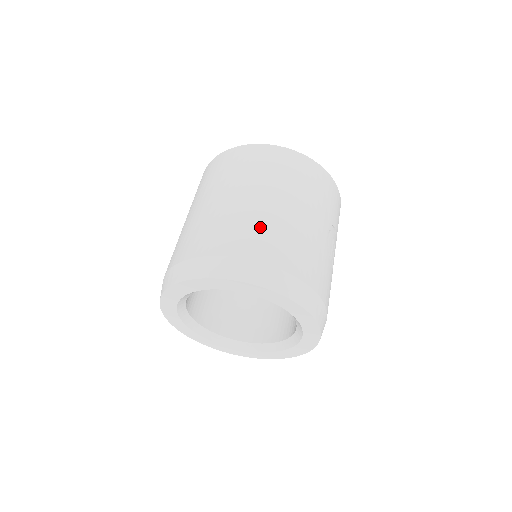
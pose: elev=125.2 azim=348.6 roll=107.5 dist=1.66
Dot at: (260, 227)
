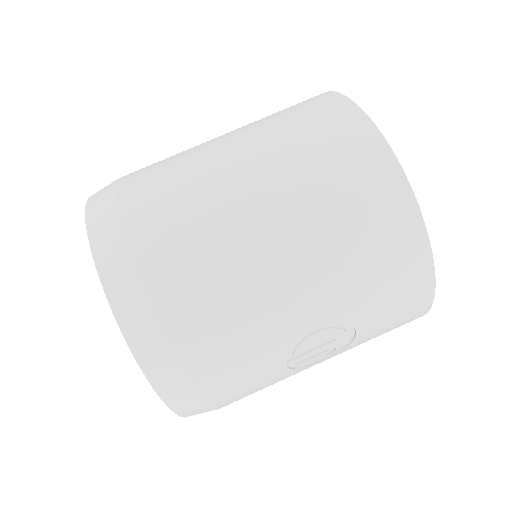
Dot at: (201, 232)
